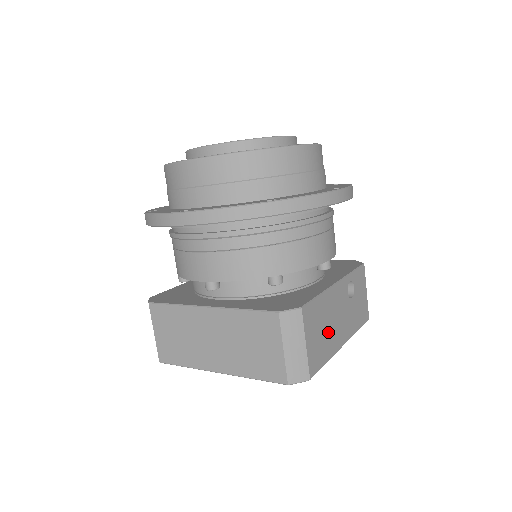
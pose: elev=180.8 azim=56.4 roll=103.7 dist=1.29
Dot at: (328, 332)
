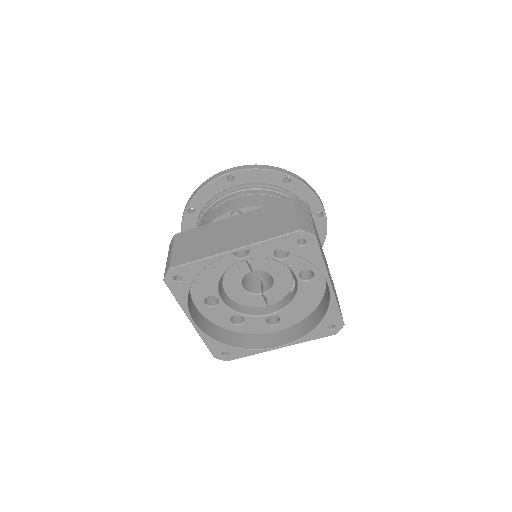
Dot at: occluded
